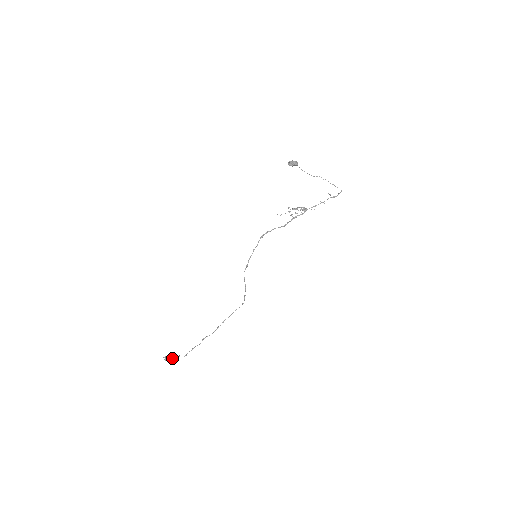
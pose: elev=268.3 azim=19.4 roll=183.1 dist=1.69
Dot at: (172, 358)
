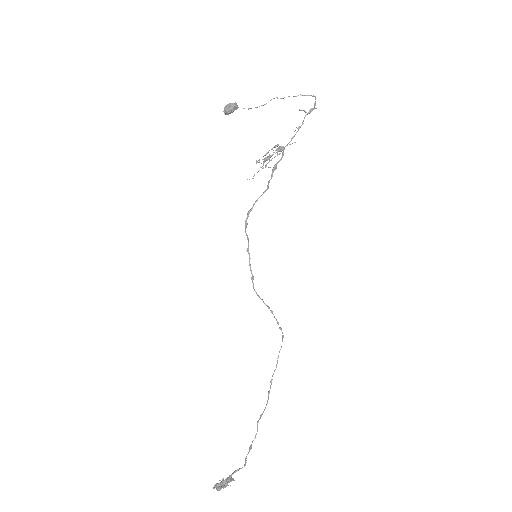
Dot at: (226, 481)
